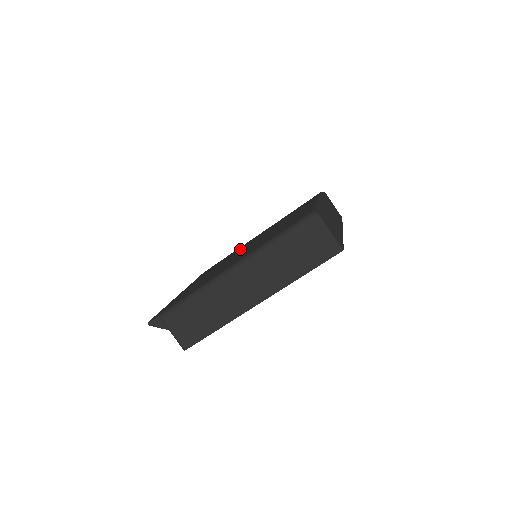
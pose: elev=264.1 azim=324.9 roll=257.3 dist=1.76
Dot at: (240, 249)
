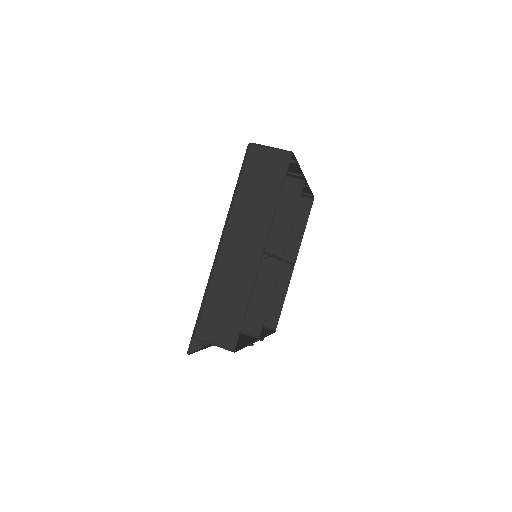
Dot at: occluded
